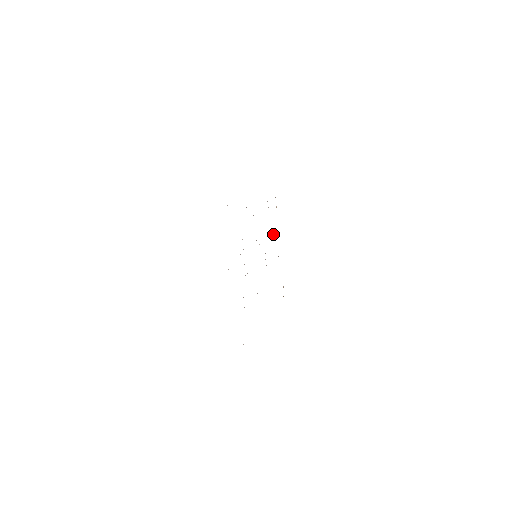
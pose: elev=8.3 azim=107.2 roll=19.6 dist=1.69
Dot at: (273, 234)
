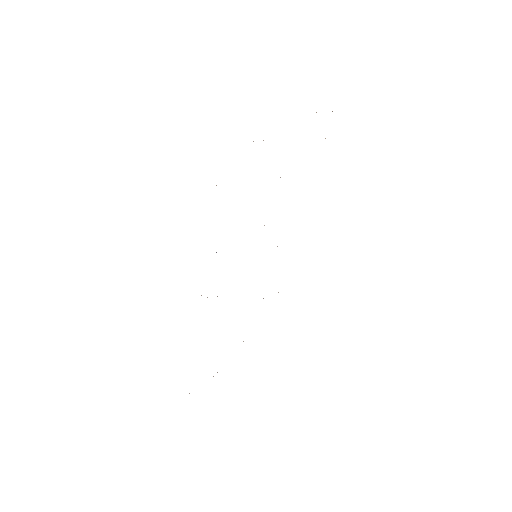
Dot at: occluded
